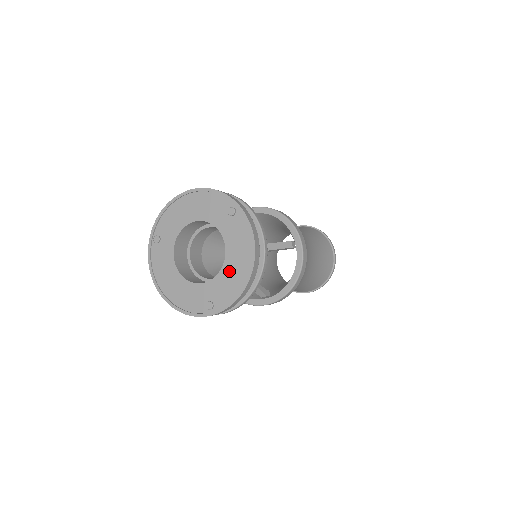
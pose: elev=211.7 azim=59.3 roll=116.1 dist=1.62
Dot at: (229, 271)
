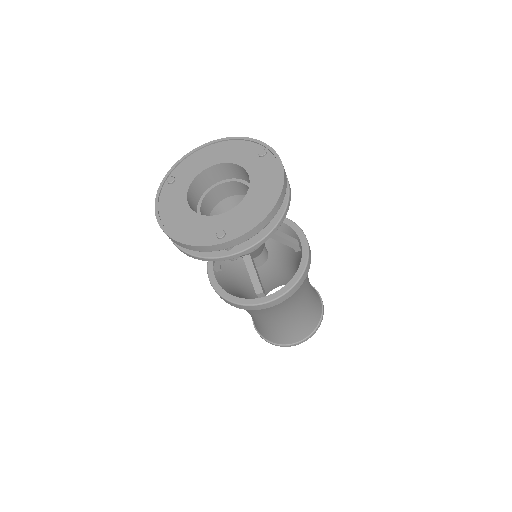
Dot at: (250, 202)
